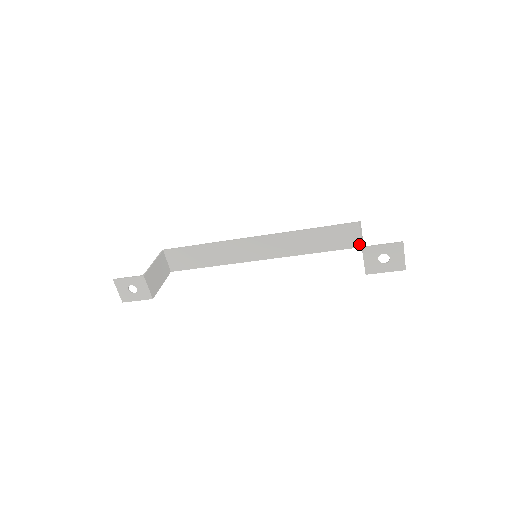
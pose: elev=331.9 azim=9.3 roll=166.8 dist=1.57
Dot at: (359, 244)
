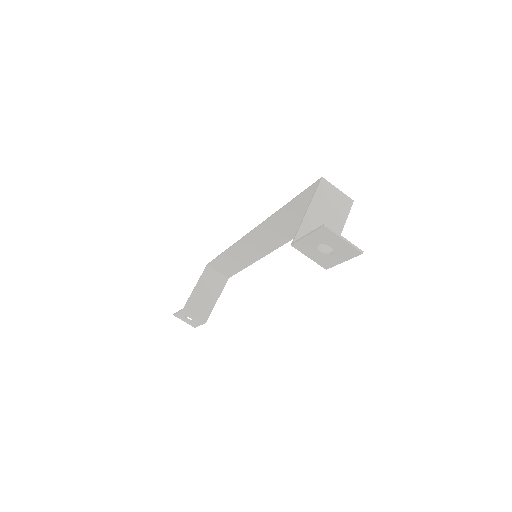
Dot at: occluded
